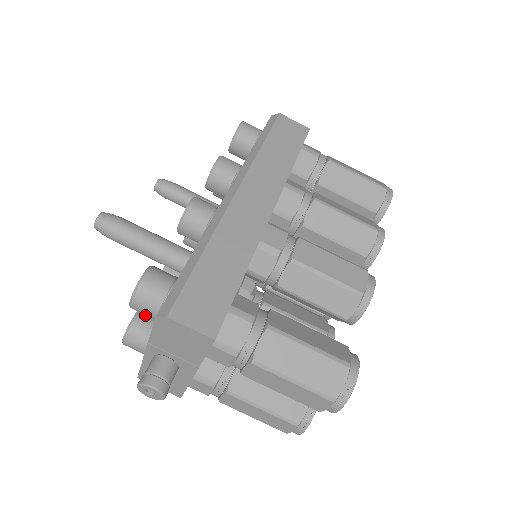
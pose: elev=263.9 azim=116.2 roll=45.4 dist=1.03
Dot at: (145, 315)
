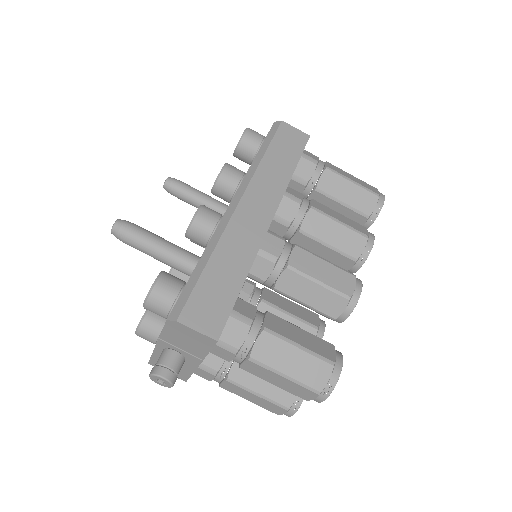
Dot at: occluded
